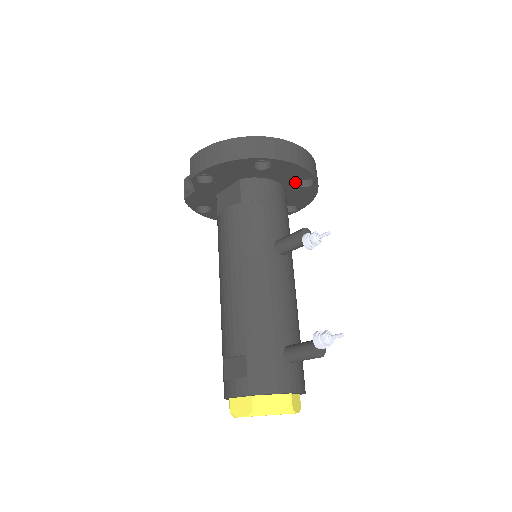
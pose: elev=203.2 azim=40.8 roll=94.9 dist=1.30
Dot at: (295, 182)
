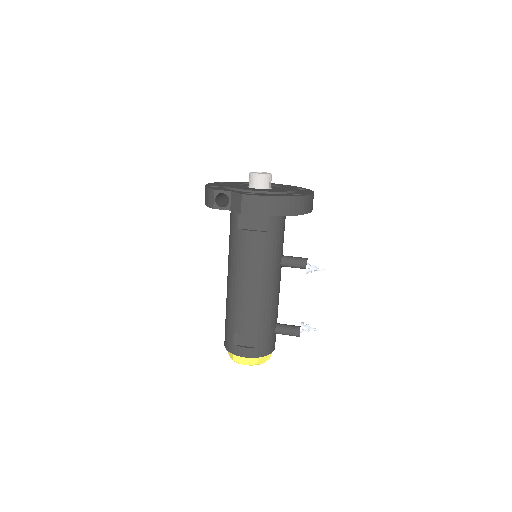
Dot at: occluded
